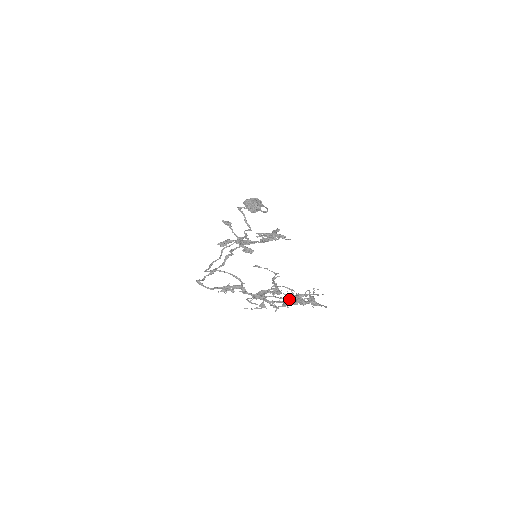
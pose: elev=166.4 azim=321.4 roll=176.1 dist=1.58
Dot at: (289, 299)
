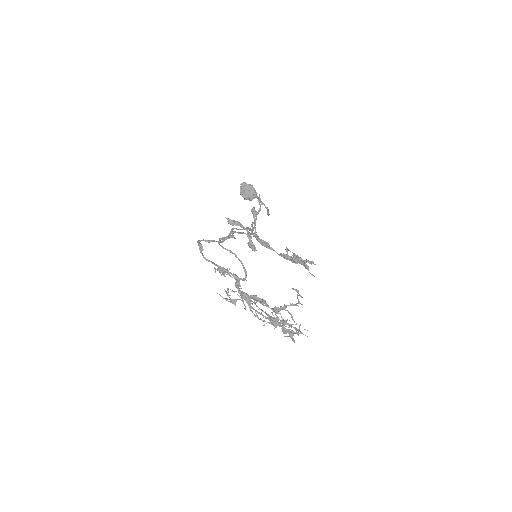
Dot at: occluded
